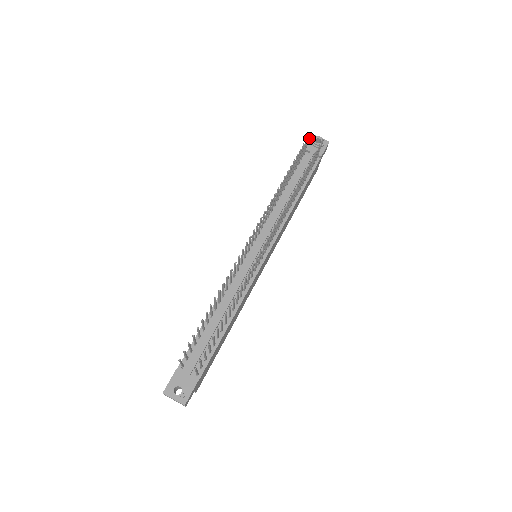
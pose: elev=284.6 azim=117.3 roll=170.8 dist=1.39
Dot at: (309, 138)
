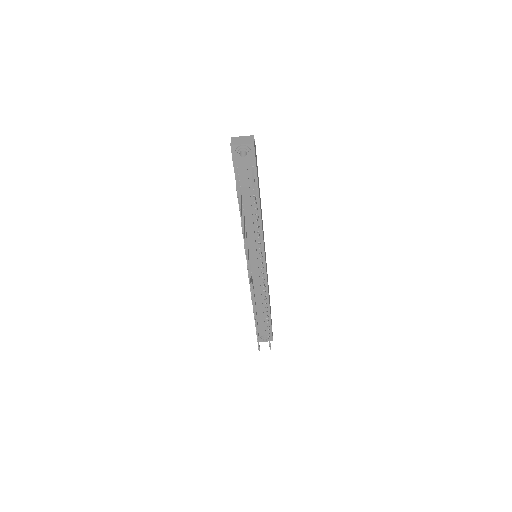
Dot at: (231, 152)
